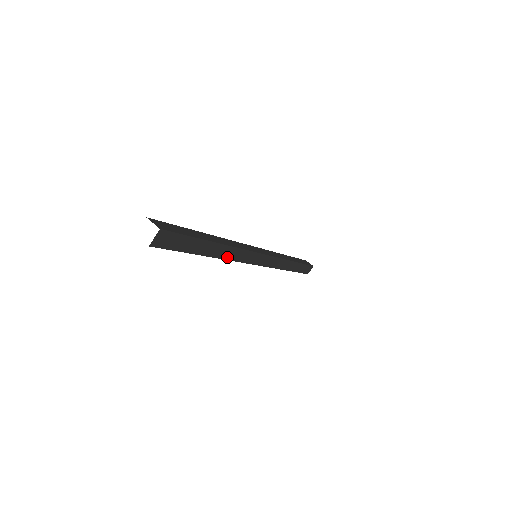
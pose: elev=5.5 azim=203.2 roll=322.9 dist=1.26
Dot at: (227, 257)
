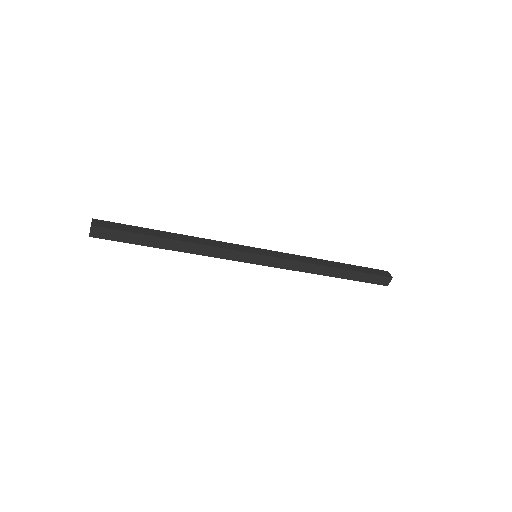
Dot at: (195, 252)
